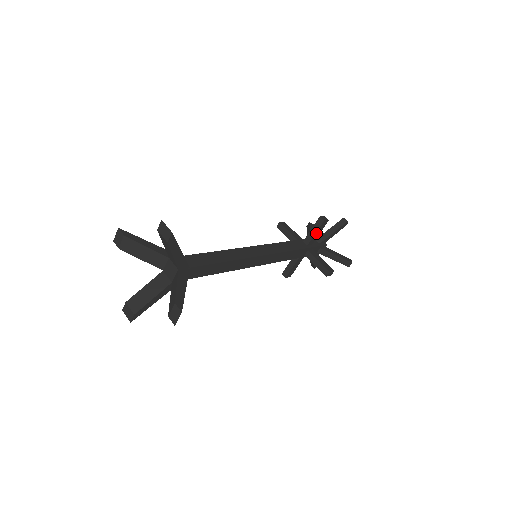
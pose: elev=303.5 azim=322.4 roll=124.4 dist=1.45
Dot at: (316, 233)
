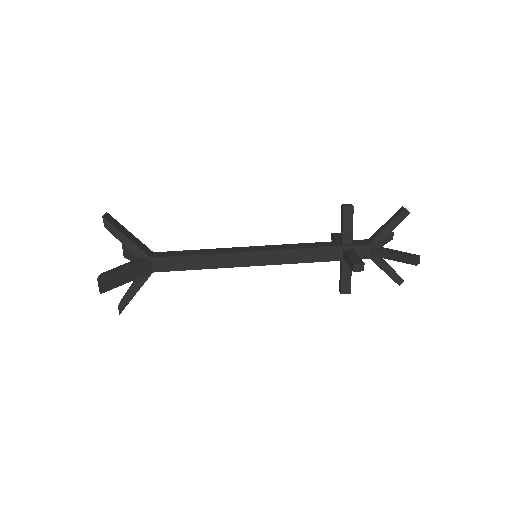
Dot at: occluded
